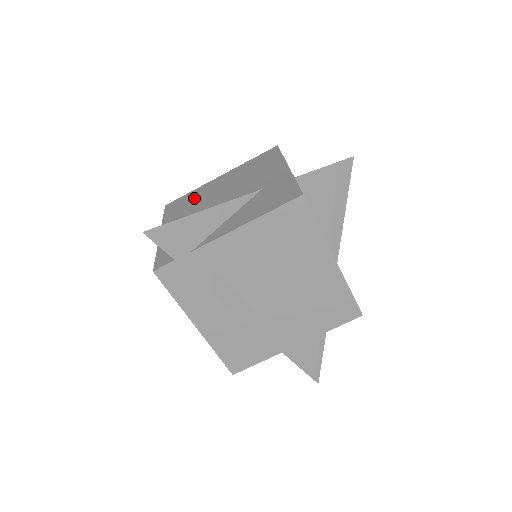
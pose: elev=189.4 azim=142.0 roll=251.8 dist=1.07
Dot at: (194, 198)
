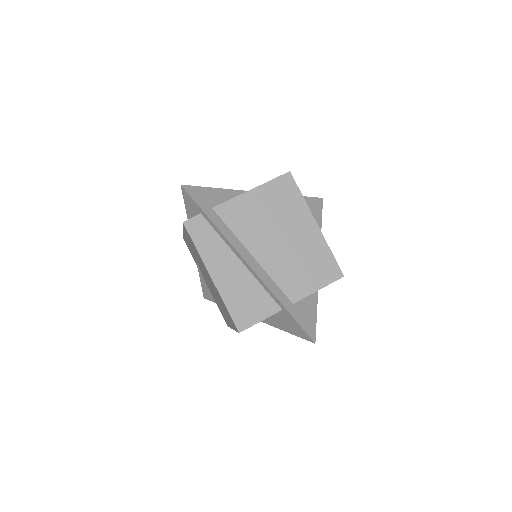
Dot at: occluded
